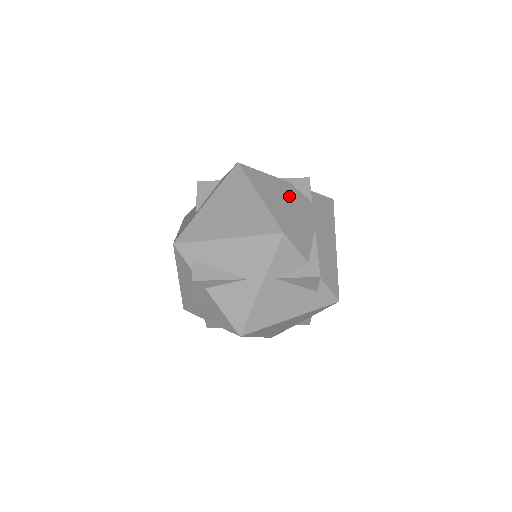
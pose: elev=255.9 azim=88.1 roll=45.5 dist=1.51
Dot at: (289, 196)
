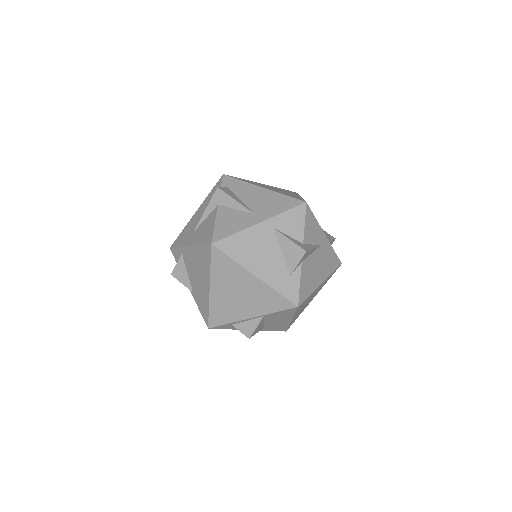
Dot at: occluded
